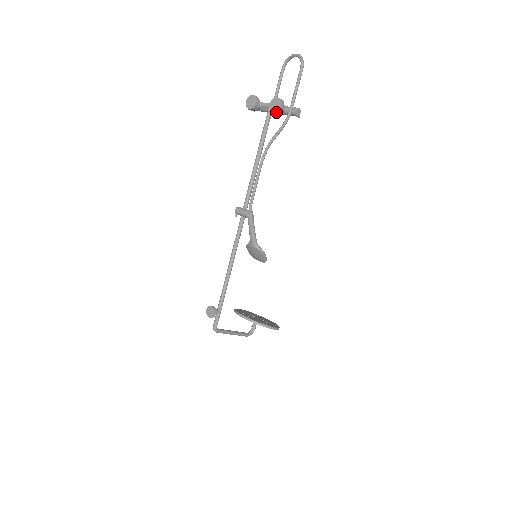
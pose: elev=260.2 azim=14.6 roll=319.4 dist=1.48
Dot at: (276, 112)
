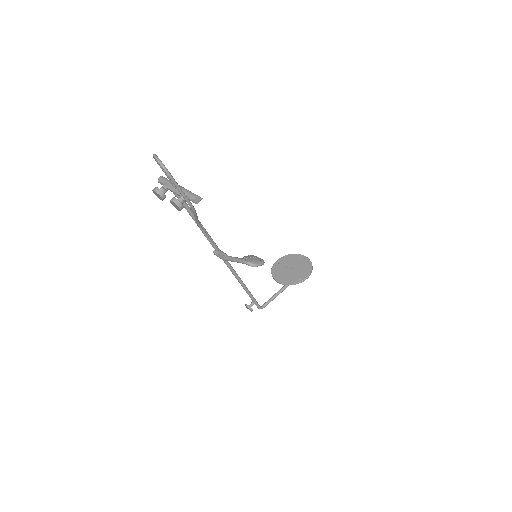
Dot at: (180, 210)
